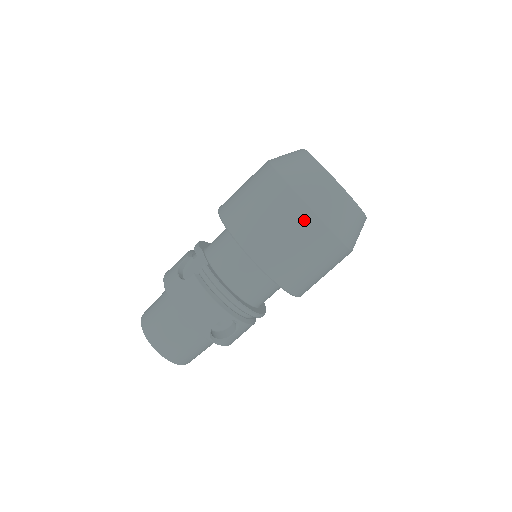
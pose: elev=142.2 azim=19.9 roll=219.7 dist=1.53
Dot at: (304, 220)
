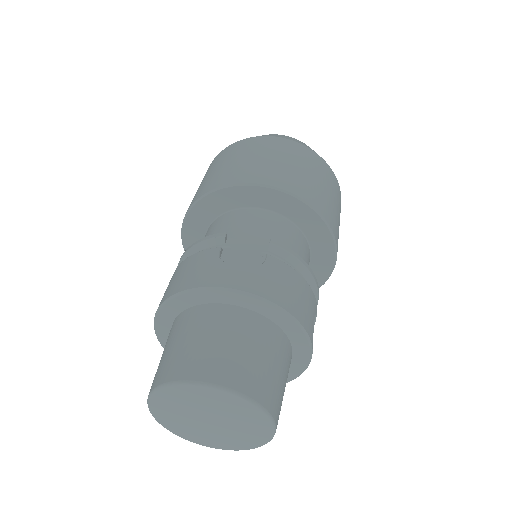
Dot at: (333, 179)
